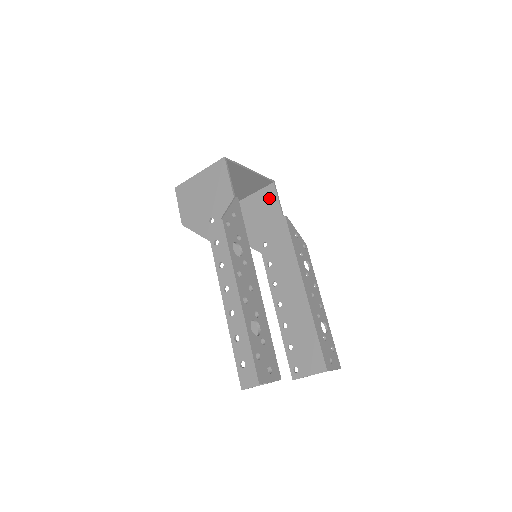
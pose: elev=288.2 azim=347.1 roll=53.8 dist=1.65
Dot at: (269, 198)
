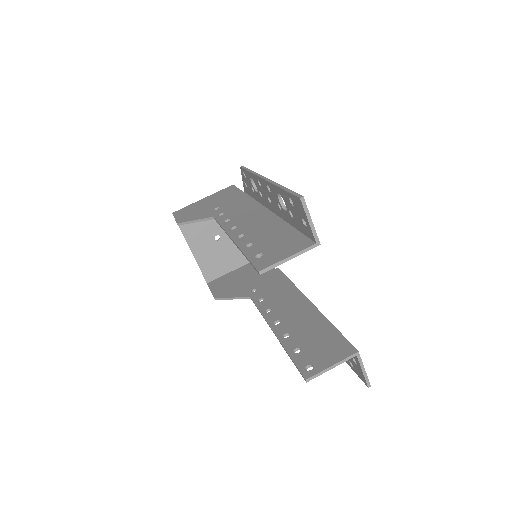
Dot at: occluded
